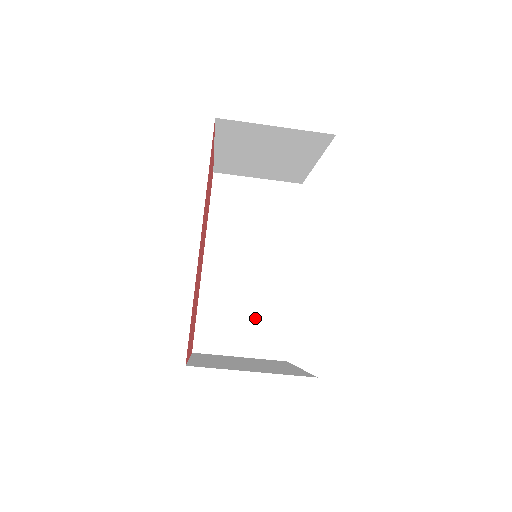
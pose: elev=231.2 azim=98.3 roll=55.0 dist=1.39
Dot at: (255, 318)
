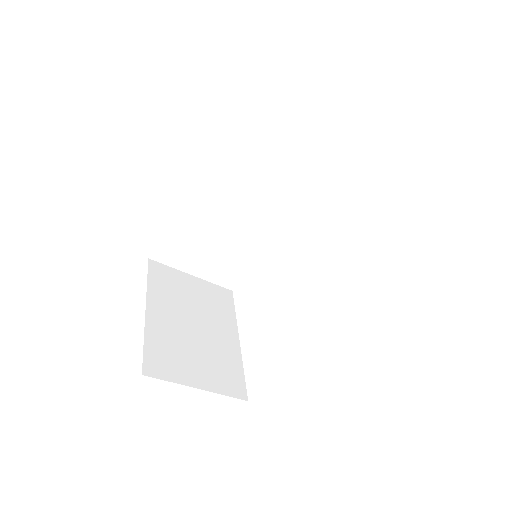
Dot at: (224, 253)
